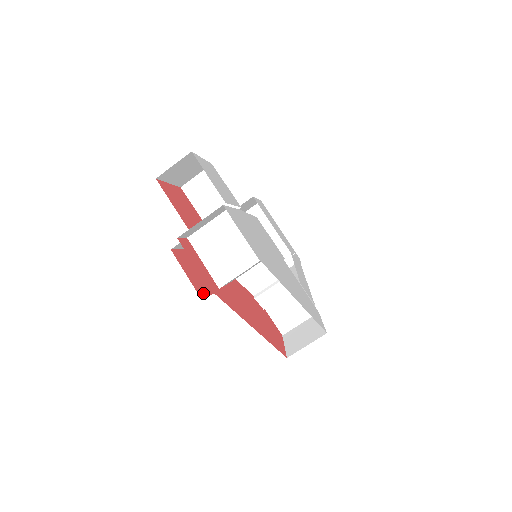
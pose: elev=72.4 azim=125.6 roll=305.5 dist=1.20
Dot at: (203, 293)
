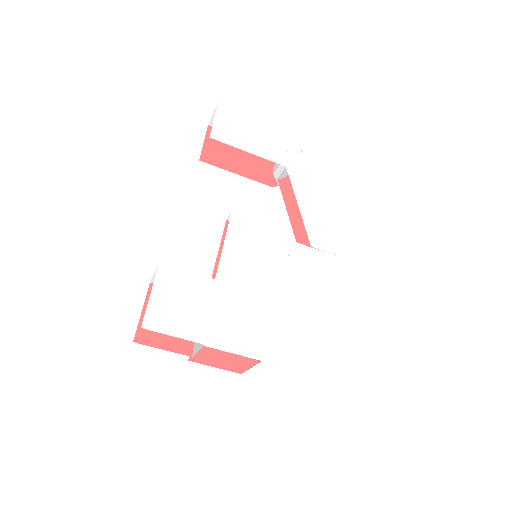
Dot at: occluded
